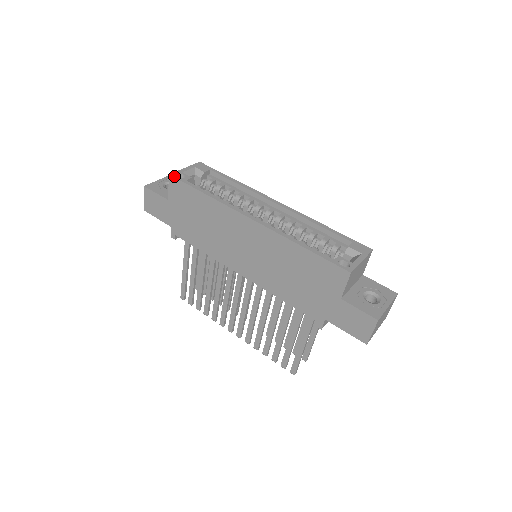
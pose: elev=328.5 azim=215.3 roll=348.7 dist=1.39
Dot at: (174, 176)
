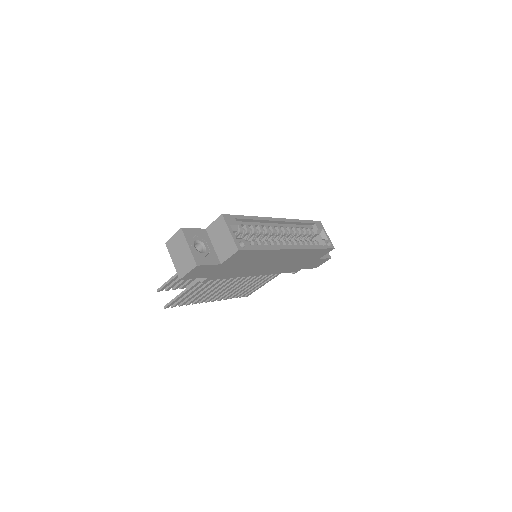
Dot at: (242, 249)
